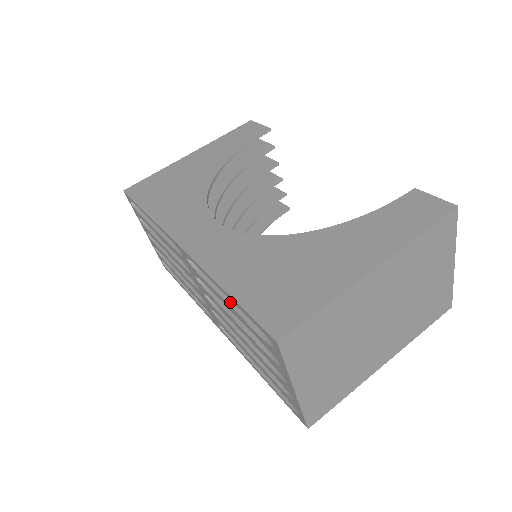
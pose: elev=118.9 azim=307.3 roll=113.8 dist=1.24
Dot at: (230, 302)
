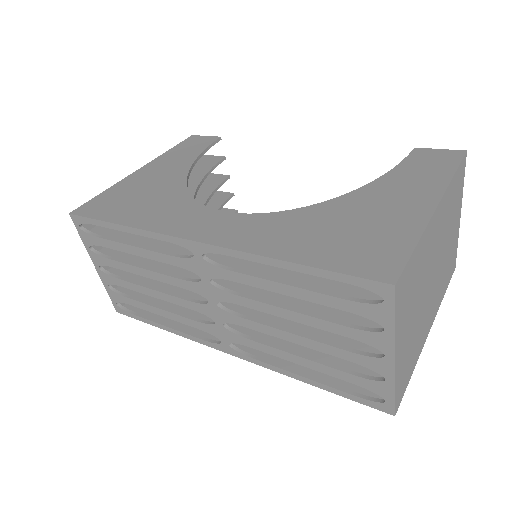
Dot at: (285, 282)
